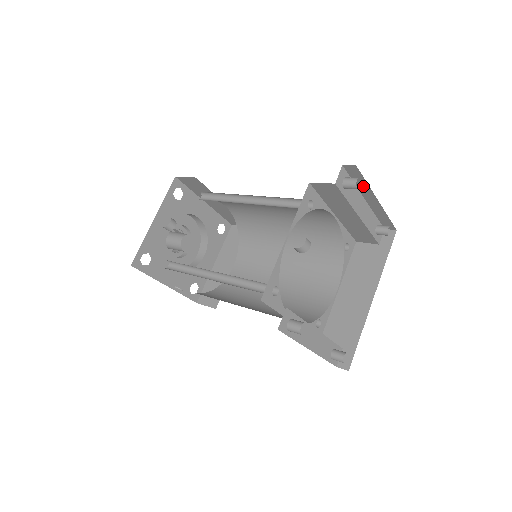
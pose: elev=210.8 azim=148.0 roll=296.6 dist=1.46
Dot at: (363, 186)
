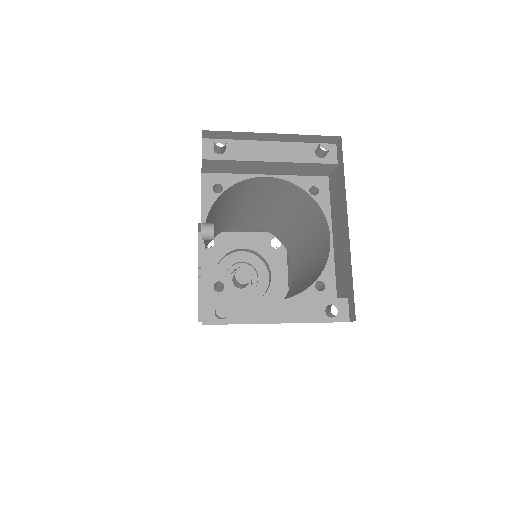
Dot at: (242, 136)
